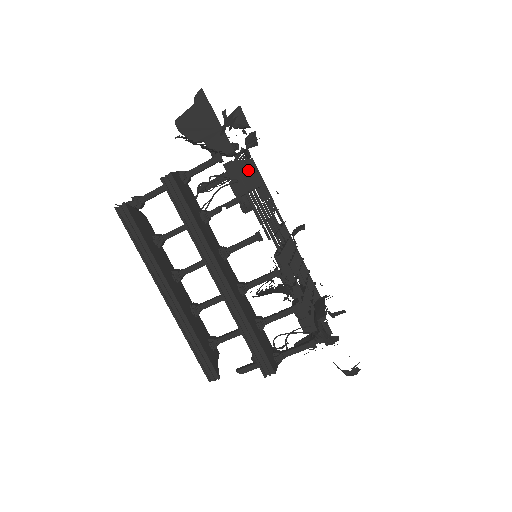
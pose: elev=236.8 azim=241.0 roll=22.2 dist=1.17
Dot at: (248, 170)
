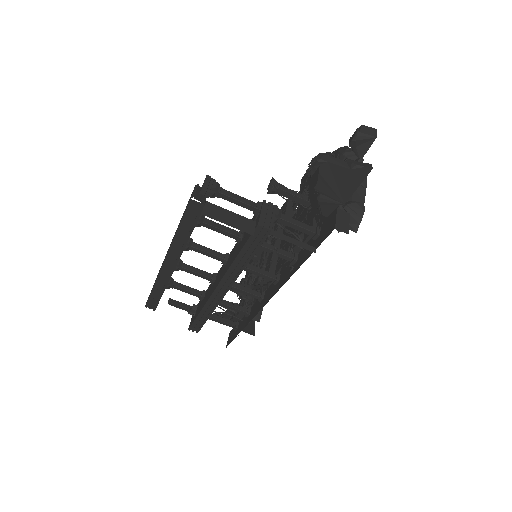
Dot at: occluded
